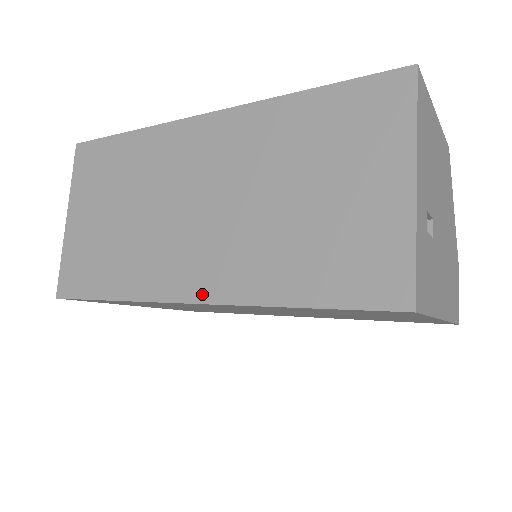
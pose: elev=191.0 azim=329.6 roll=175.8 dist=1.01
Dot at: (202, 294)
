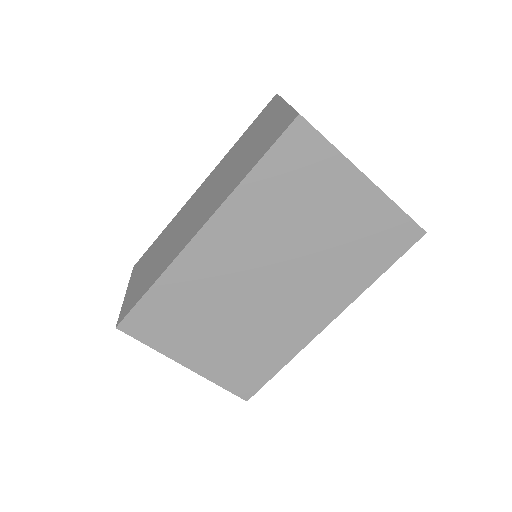
Dot at: (204, 222)
